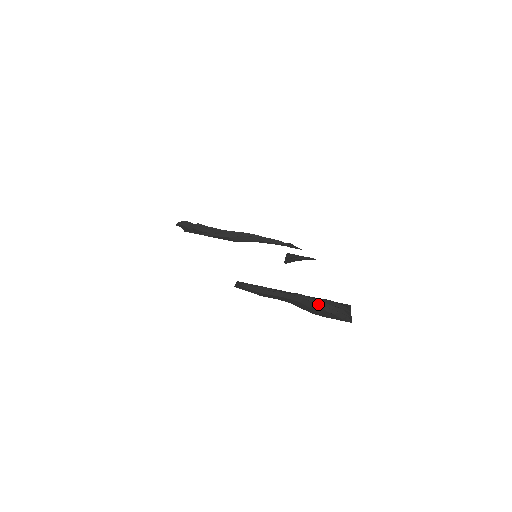
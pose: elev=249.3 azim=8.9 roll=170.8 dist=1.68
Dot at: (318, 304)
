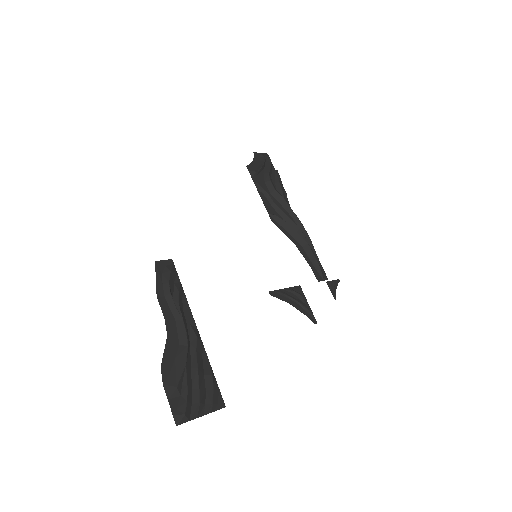
Dot at: (186, 368)
